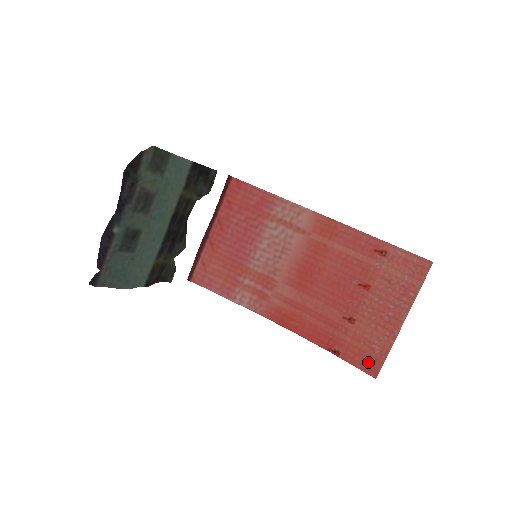
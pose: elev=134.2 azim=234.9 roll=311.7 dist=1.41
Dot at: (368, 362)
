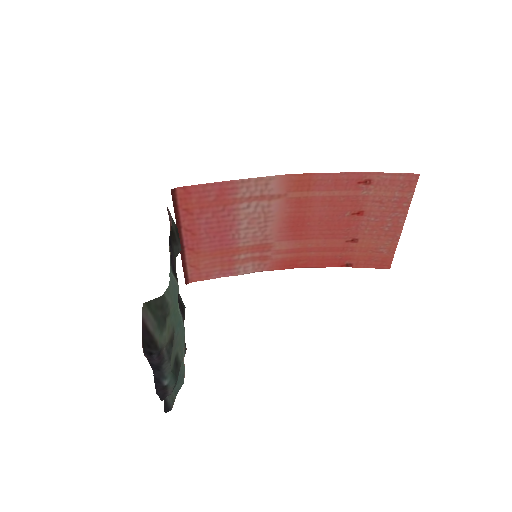
Dot at: (379, 262)
